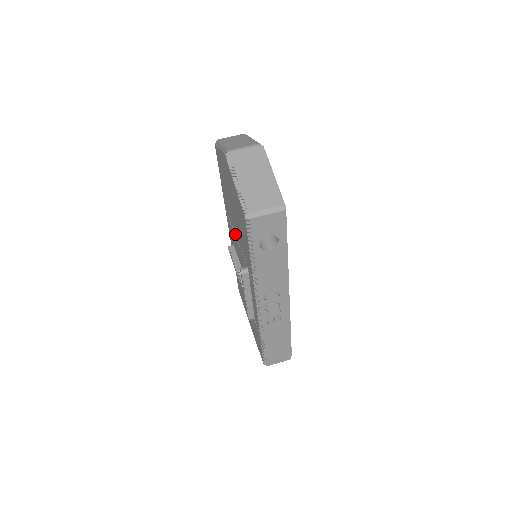
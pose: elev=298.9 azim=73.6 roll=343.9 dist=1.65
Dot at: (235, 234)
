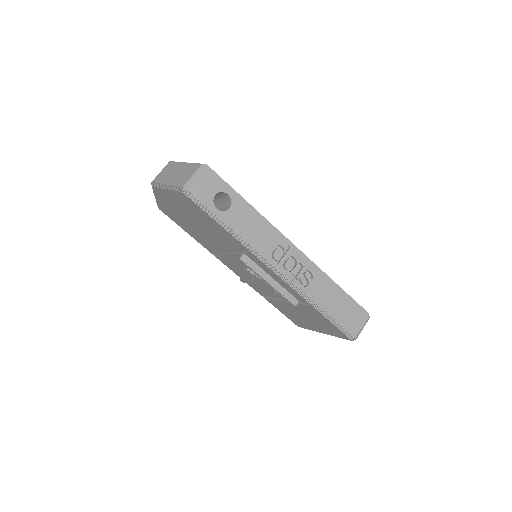
Dot at: (224, 252)
